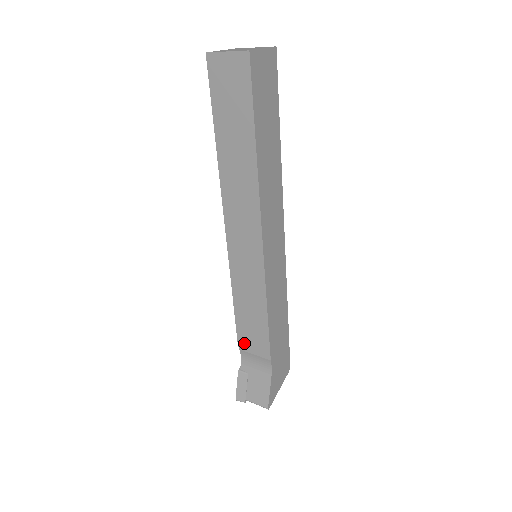
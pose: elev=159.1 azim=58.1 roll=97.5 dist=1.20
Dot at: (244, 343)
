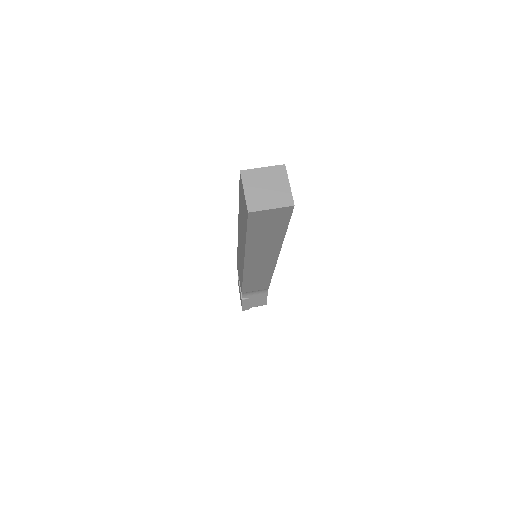
Dot at: (248, 291)
